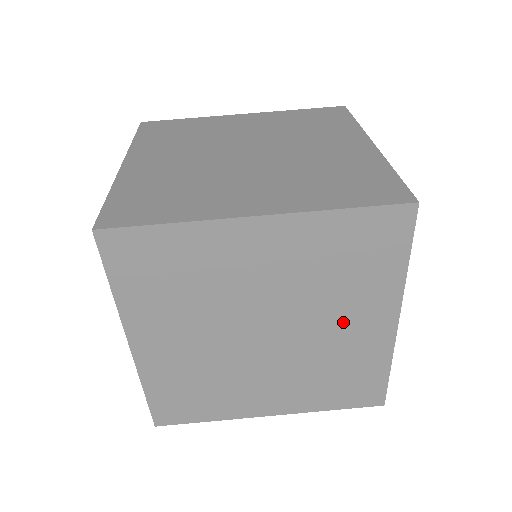
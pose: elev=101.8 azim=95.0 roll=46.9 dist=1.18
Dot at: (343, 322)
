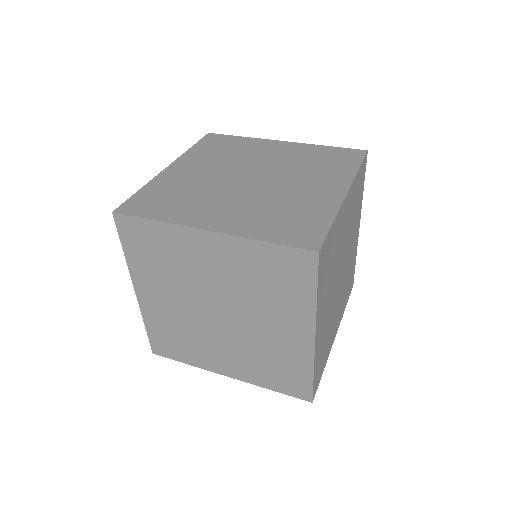
Dot at: (273, 324)
